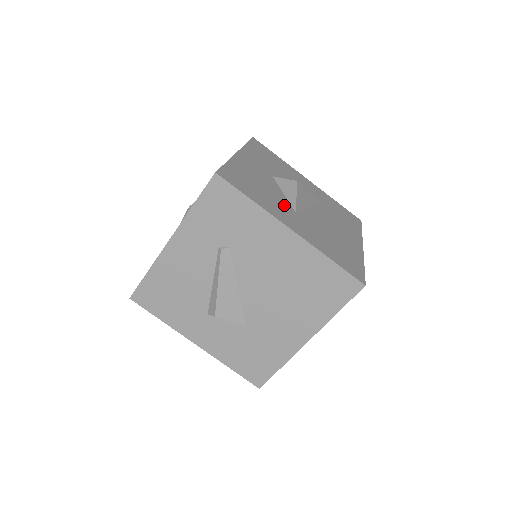
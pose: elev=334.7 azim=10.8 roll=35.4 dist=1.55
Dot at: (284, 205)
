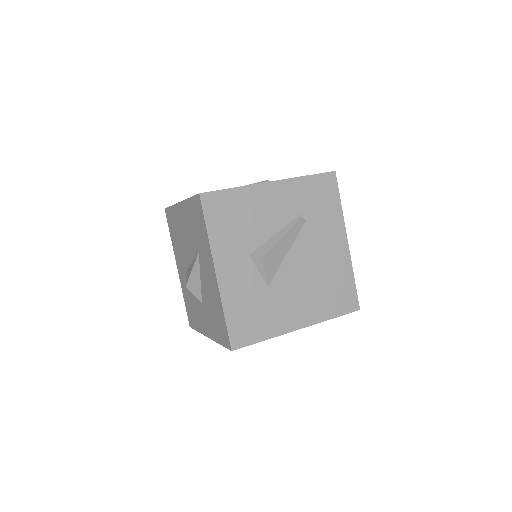
Dot at: occluded
